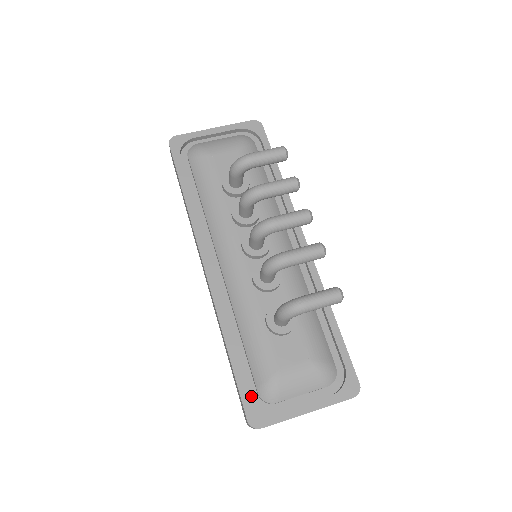
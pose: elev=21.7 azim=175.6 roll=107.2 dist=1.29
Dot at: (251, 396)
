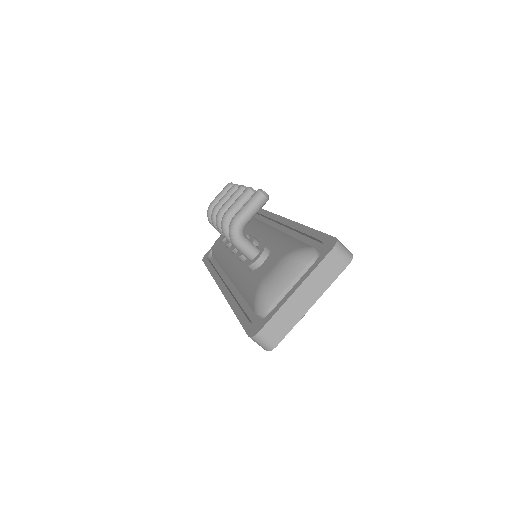
Dot at: occluded
